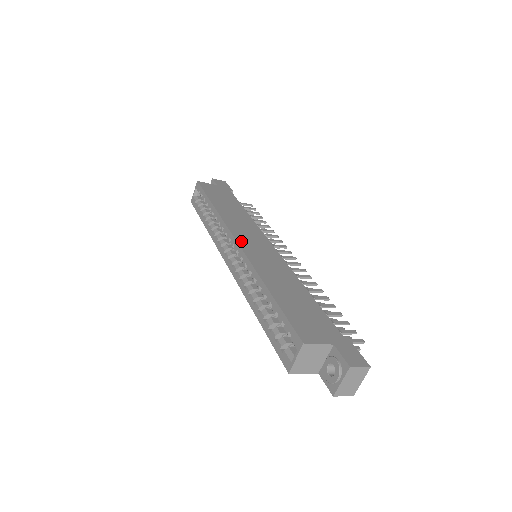
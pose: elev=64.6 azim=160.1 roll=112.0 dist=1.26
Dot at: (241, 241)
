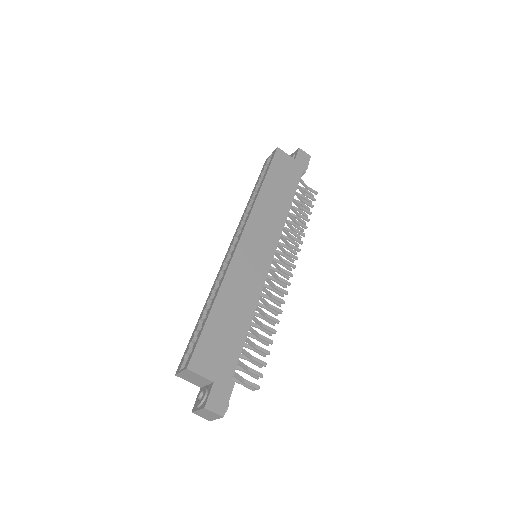
Dot at: (244, 240)
